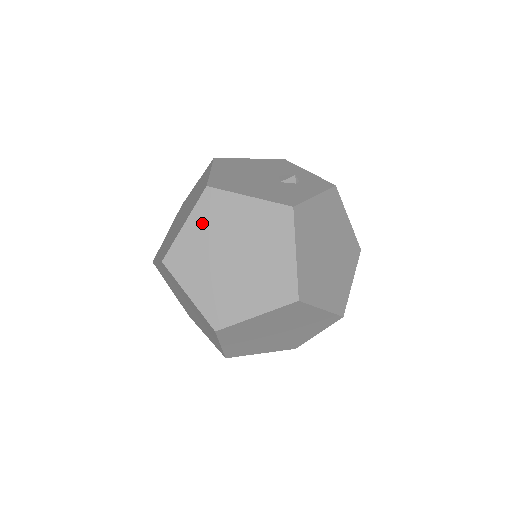
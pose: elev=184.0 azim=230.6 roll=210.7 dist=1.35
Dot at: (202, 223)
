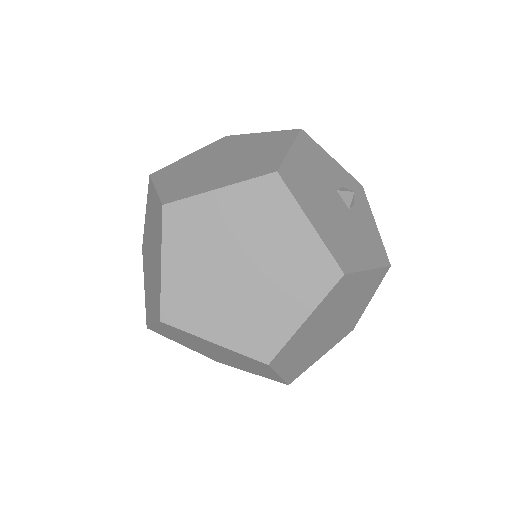
Dot at: (322, 311)
